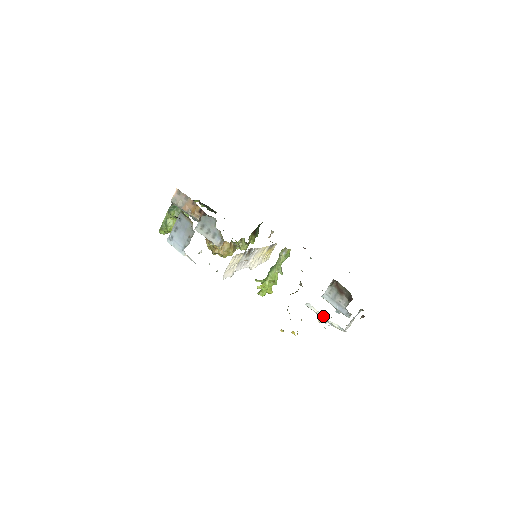
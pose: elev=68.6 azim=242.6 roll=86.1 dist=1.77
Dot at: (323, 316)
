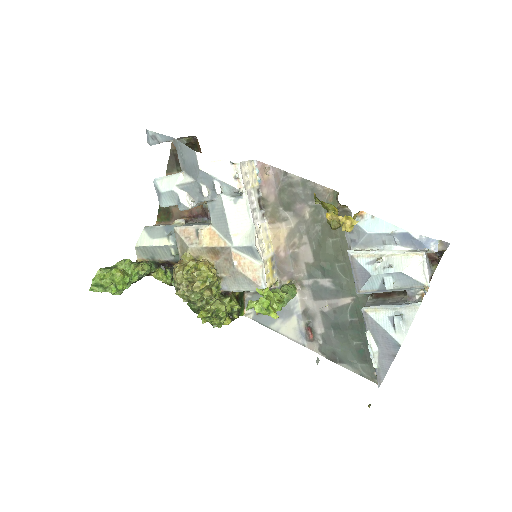
Dot at: (381, 250)
